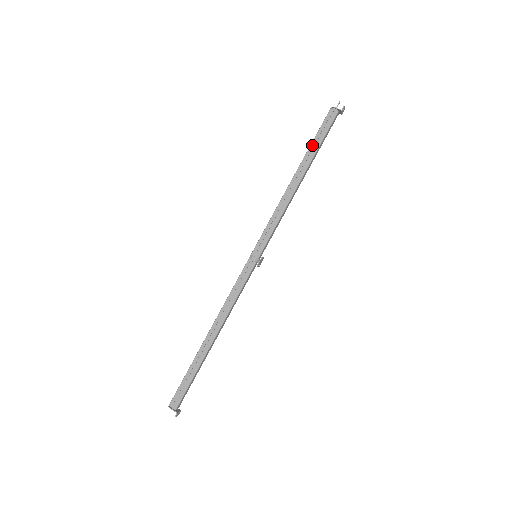
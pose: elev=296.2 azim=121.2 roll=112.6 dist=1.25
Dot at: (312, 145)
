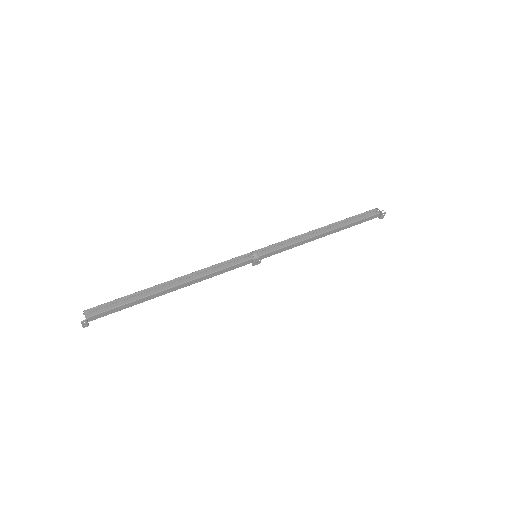
Dot at: (348, 219)
